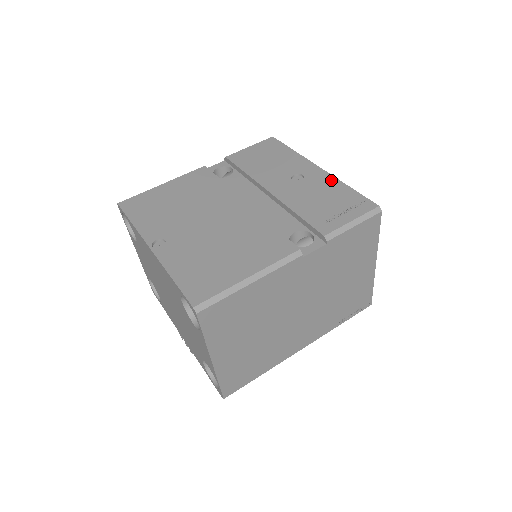
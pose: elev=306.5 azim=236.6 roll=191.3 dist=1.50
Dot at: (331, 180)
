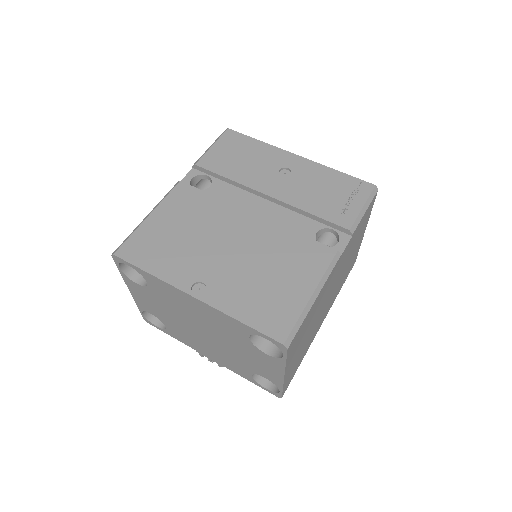
Dot at: (318, 168)
